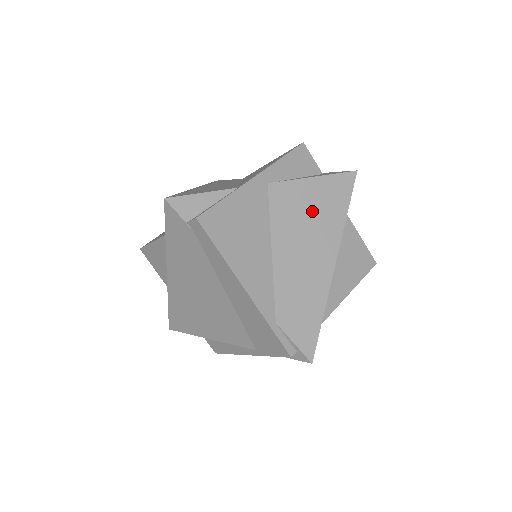
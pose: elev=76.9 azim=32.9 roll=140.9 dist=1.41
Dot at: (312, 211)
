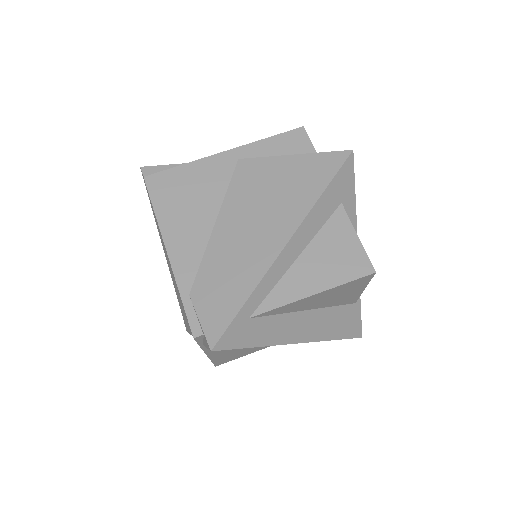
Dot at: (277, 188)
